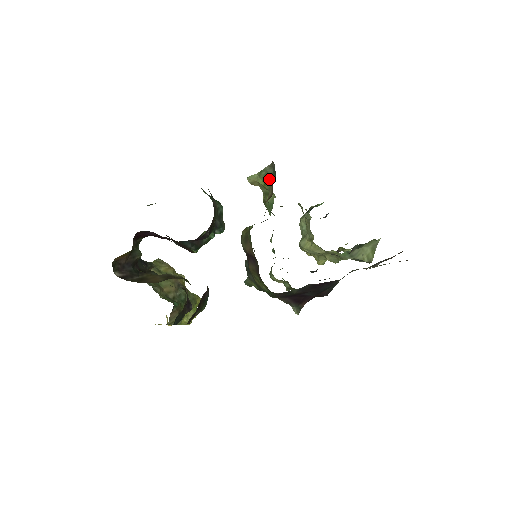
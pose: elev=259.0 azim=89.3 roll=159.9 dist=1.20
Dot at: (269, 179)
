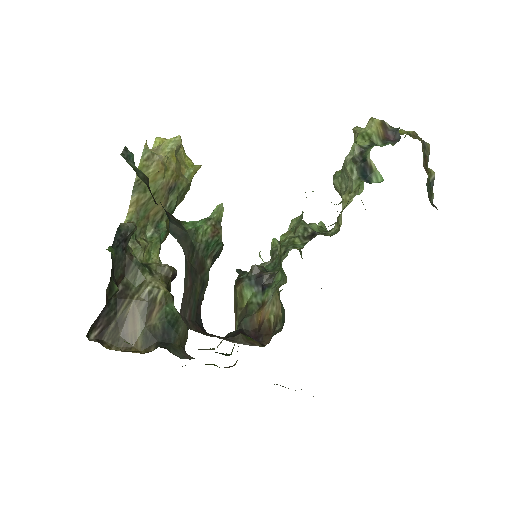
Dot at: (279, 299)
